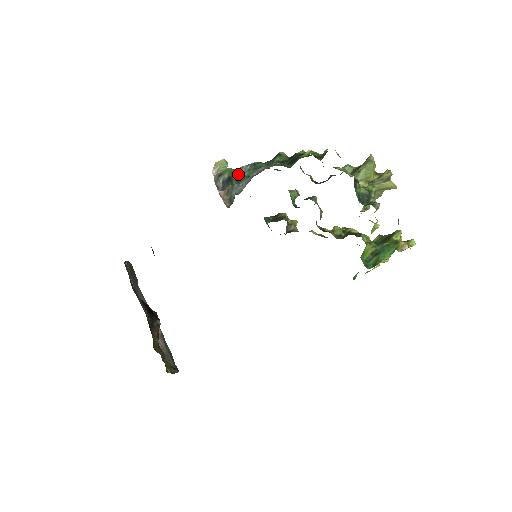
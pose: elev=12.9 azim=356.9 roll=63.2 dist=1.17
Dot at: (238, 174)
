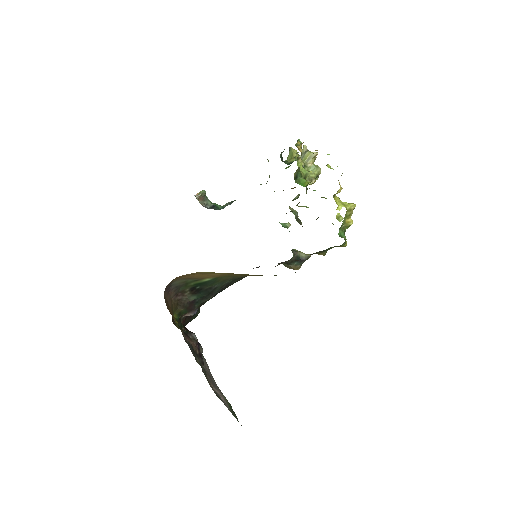
Dot at: (223, 206)
